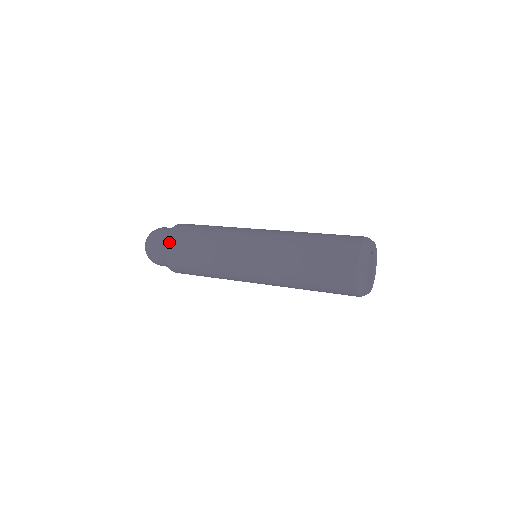
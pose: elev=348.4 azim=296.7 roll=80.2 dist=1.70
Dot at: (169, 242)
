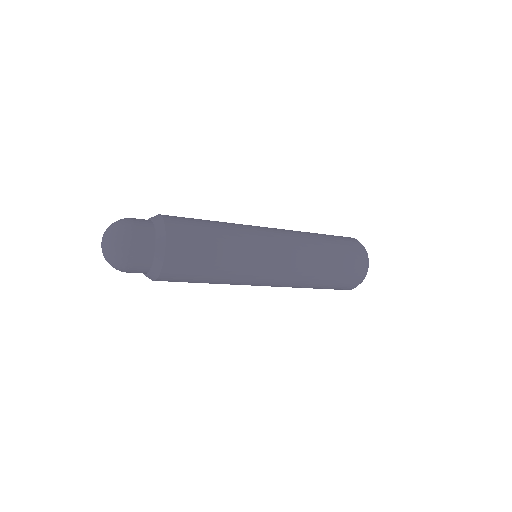
Dot at: (172, 241)
